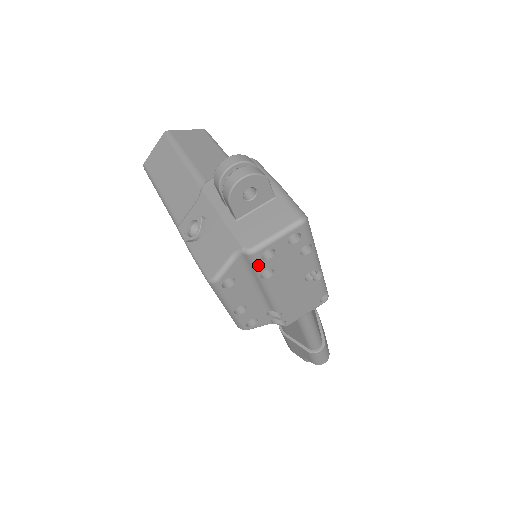
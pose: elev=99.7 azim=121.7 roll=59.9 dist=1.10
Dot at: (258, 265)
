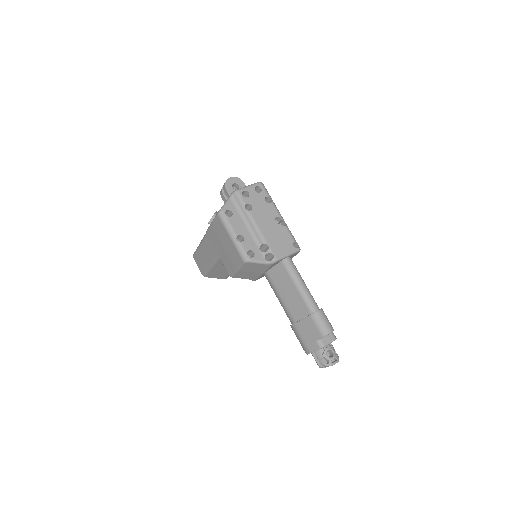
Dot at: (242, 199)
